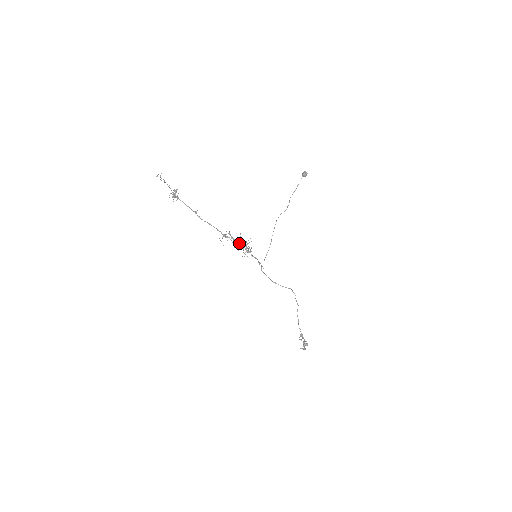
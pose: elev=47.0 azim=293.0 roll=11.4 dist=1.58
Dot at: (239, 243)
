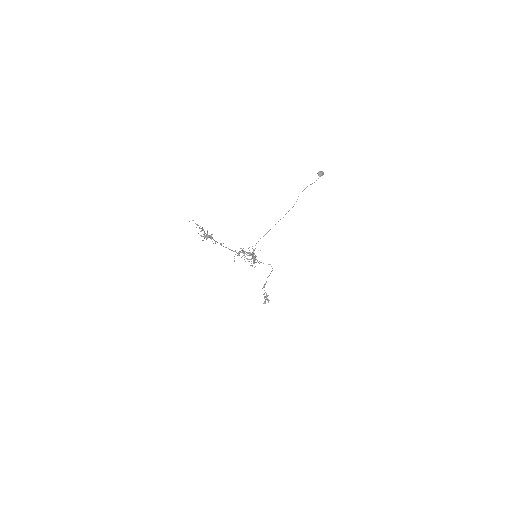
Dot at: (247, 253)
